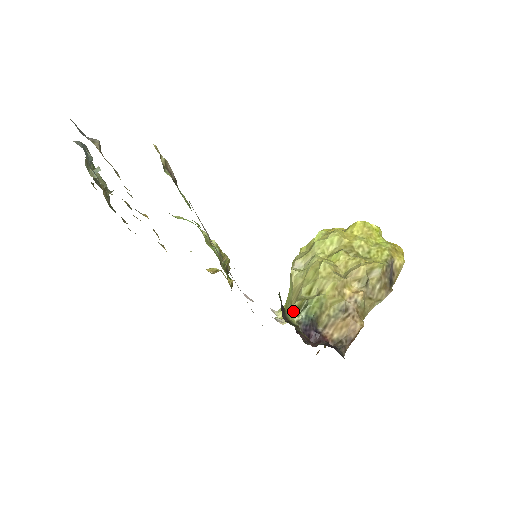
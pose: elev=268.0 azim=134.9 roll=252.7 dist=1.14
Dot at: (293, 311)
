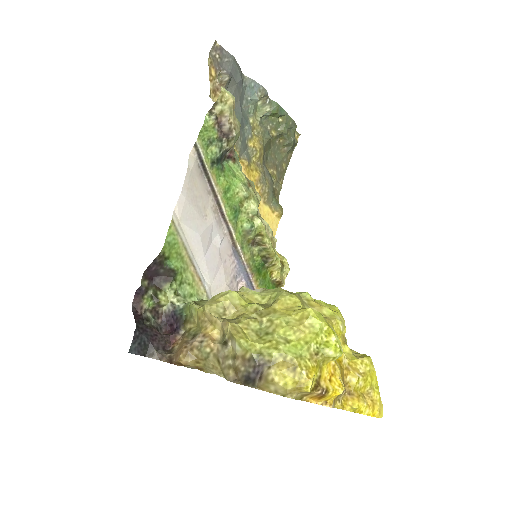
Dot at: occluded
